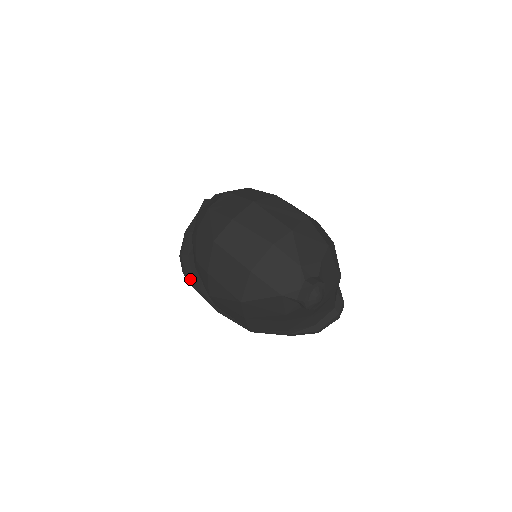
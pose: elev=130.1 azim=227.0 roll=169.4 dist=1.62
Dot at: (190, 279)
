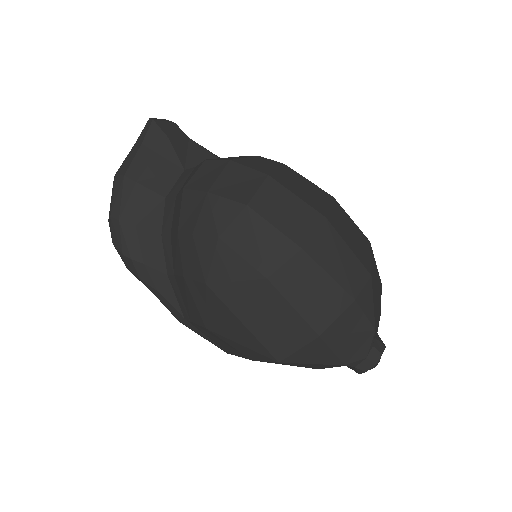
Dot at: (137, 266)
